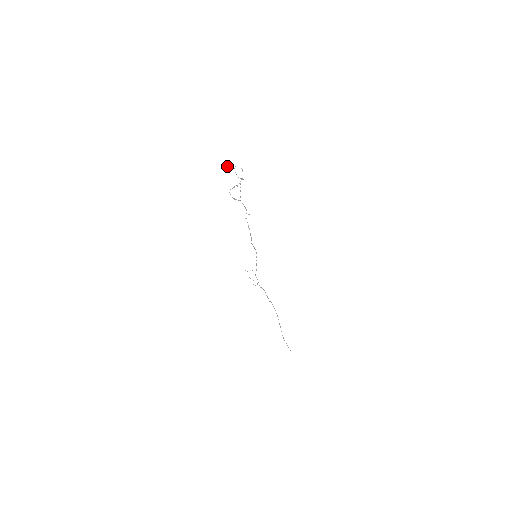
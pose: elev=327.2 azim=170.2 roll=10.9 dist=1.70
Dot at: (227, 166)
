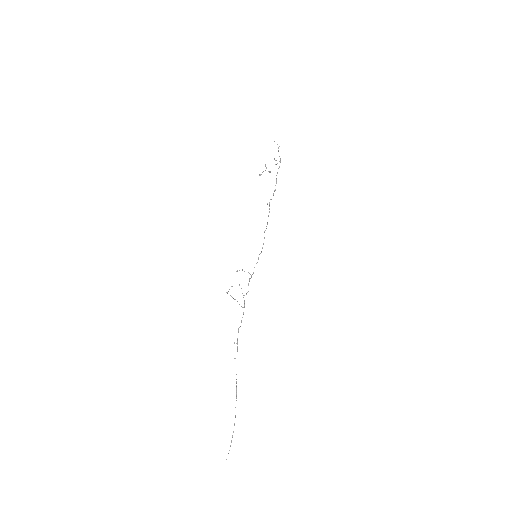
Dot at: occluded
